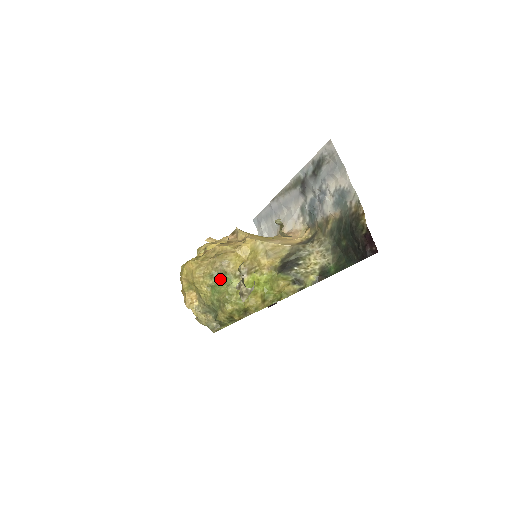
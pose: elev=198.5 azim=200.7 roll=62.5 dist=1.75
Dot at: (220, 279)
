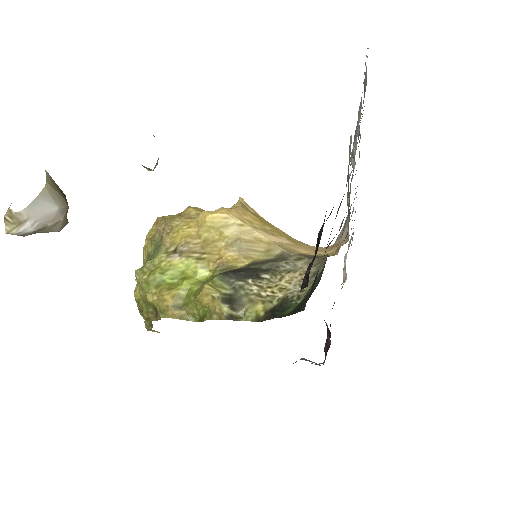
Dot at: (156, 248)
